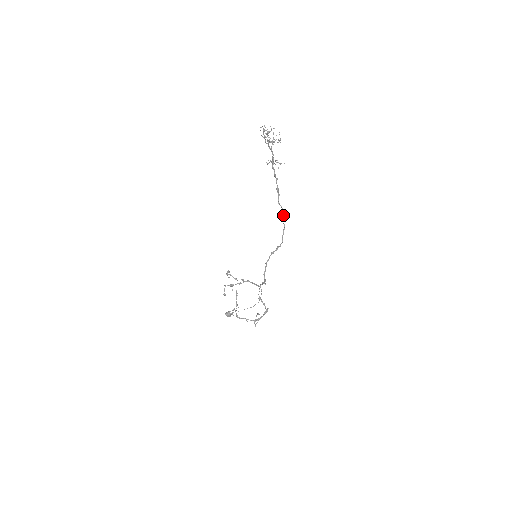
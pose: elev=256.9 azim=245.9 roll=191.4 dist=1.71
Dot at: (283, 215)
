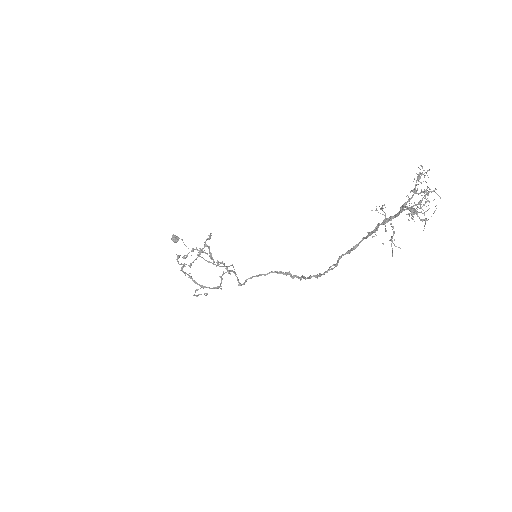
Dot at: occluded
